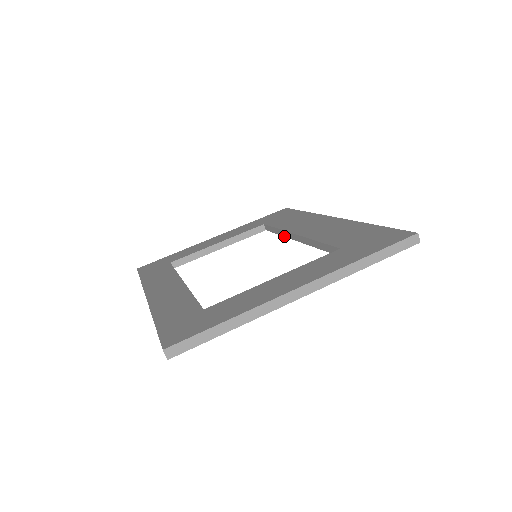
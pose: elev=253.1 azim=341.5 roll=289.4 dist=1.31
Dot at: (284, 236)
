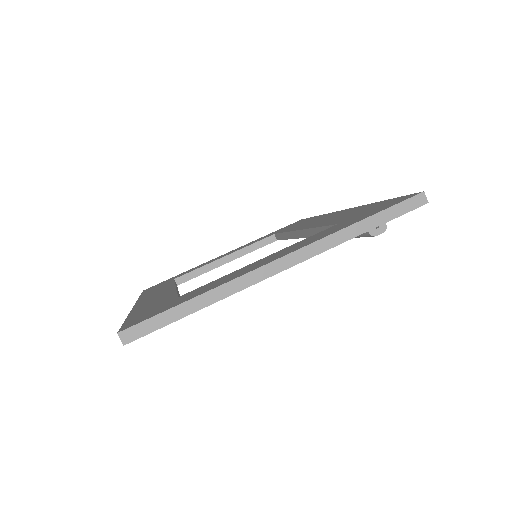
Dot at: (291, 238)
